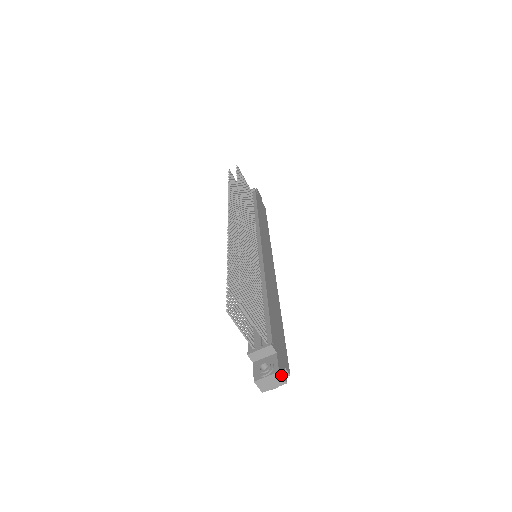
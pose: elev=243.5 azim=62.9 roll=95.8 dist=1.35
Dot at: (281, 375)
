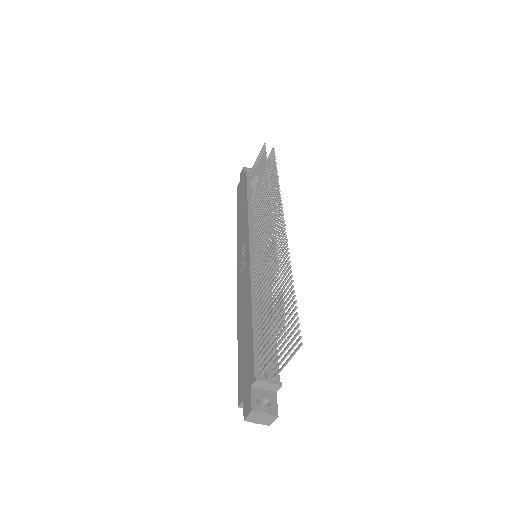
Dot at: occluded
